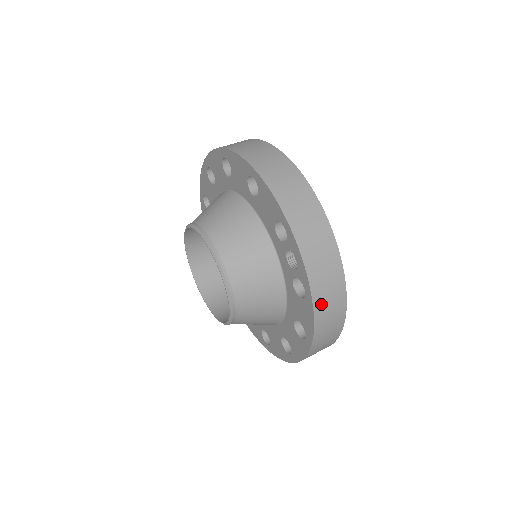
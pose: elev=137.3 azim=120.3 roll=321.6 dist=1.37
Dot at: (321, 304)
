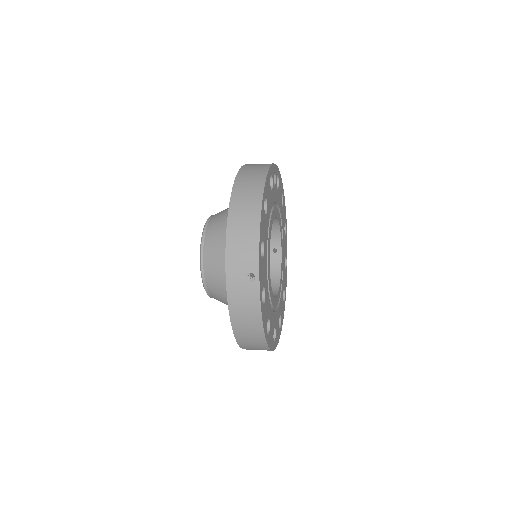
Dot at: (246, 171)
